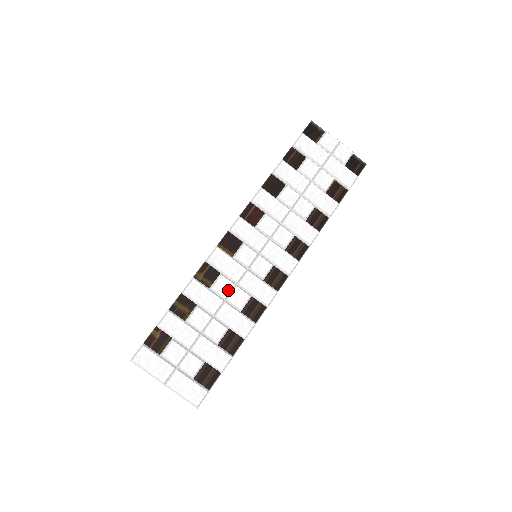
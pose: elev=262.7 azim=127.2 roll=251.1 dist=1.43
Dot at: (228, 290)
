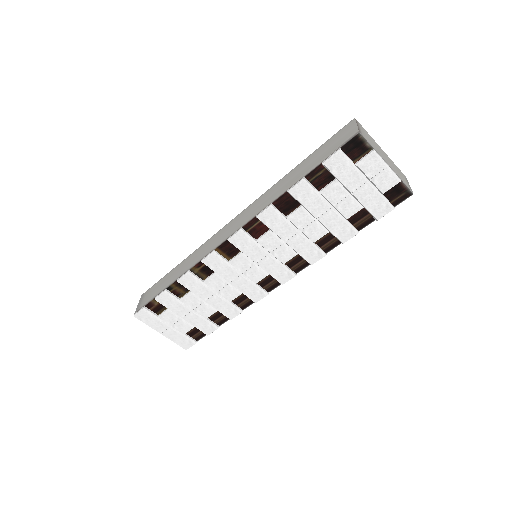
Dot at: (220, 287)
